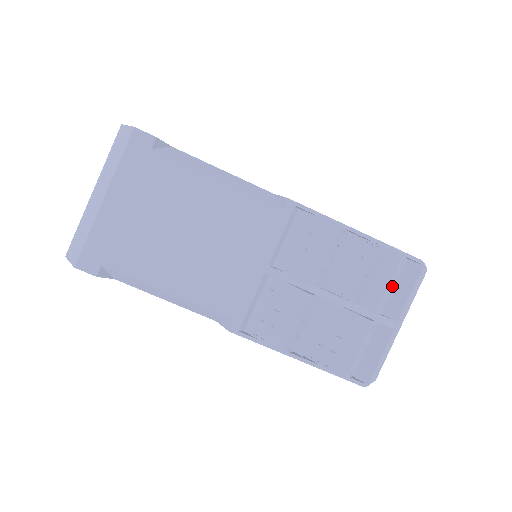
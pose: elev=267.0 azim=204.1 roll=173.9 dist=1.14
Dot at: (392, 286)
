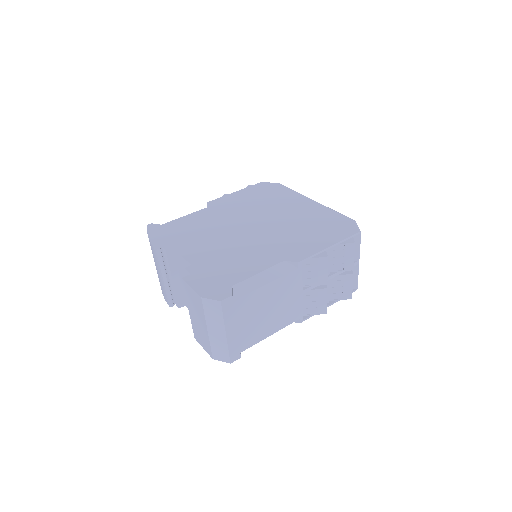
Dot at: occluded
